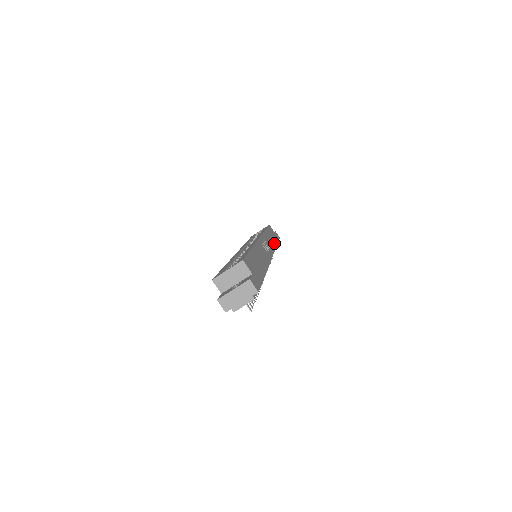
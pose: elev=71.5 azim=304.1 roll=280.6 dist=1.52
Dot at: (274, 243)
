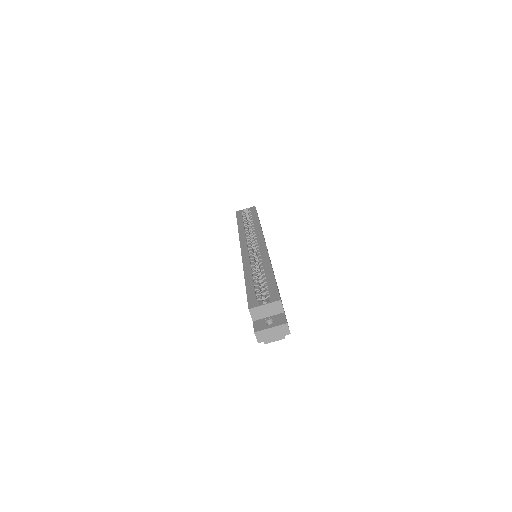
Dot at: occluded
